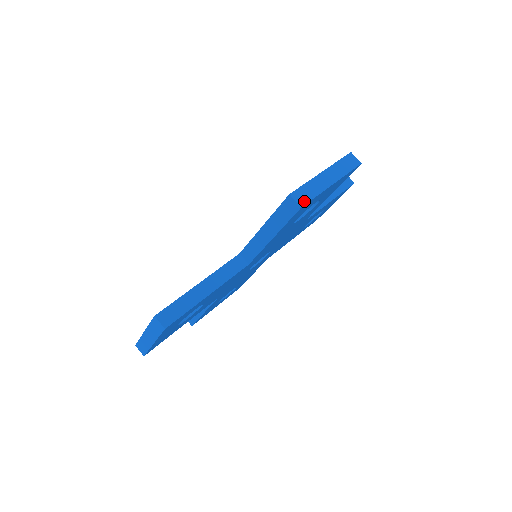
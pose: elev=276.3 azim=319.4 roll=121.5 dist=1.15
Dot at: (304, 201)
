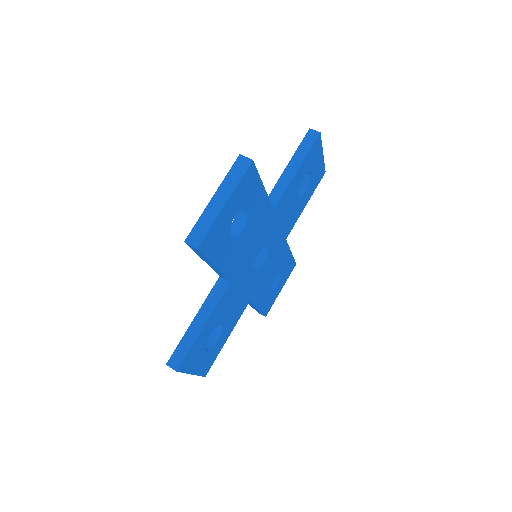
Dot at: (199, 240)
